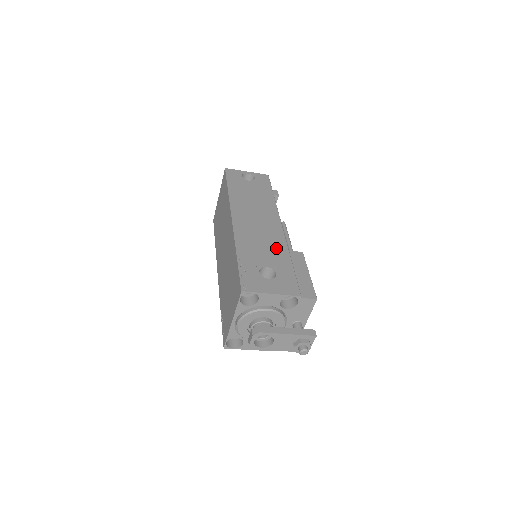
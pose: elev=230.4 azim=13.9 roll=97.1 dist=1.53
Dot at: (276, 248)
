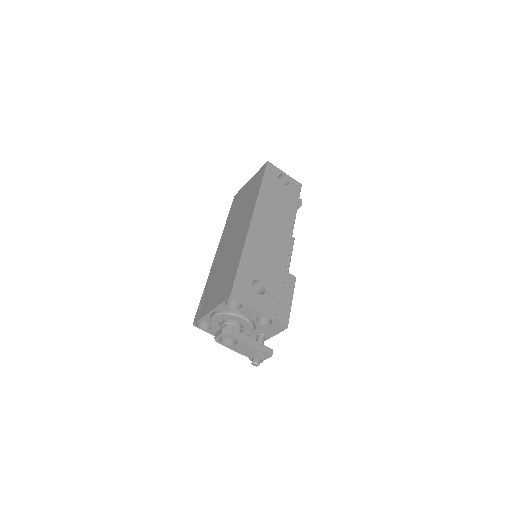
Dot at: (276, 265)
